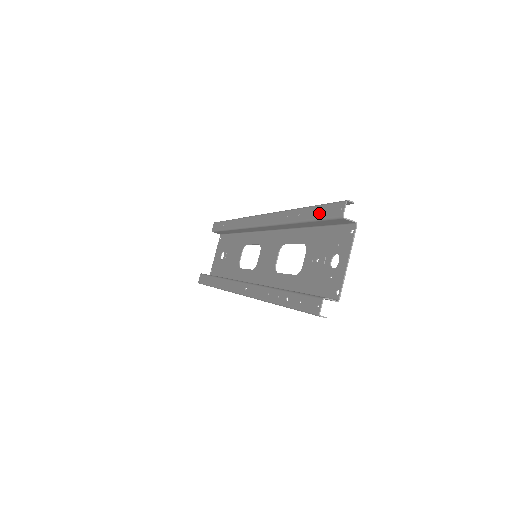
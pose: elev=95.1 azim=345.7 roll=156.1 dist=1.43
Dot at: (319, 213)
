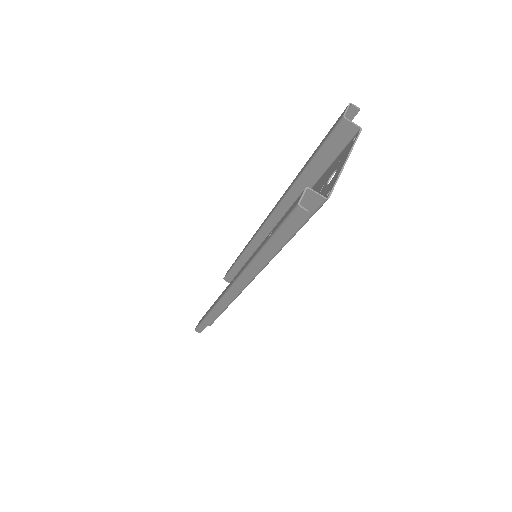
Dot at: (321, 142)
